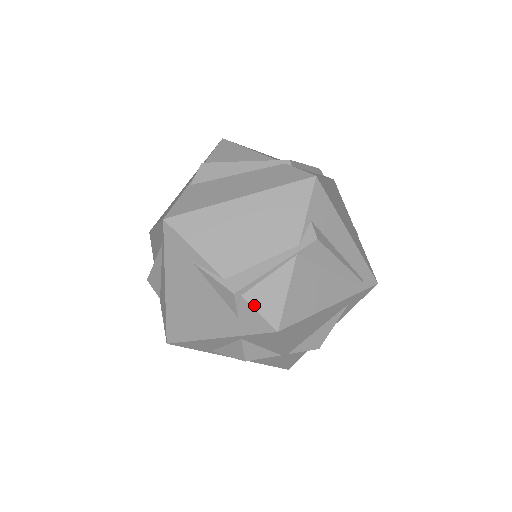
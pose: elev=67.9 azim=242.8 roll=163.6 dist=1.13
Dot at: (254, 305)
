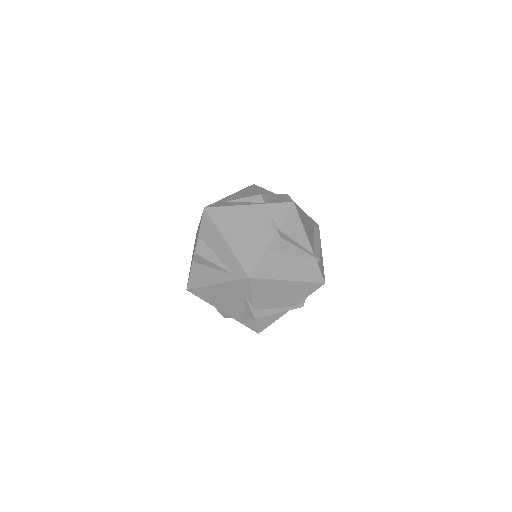
Dot at: (258, 323)
